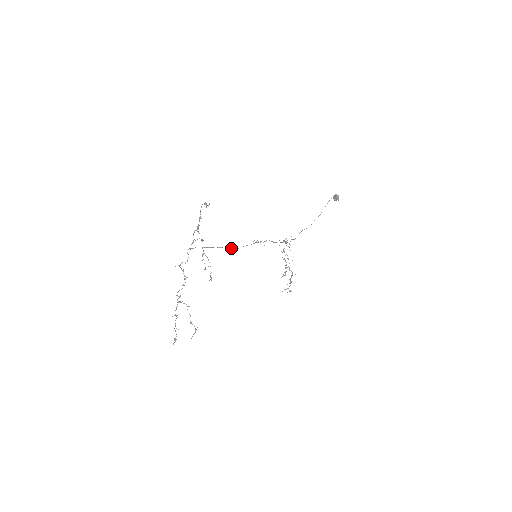
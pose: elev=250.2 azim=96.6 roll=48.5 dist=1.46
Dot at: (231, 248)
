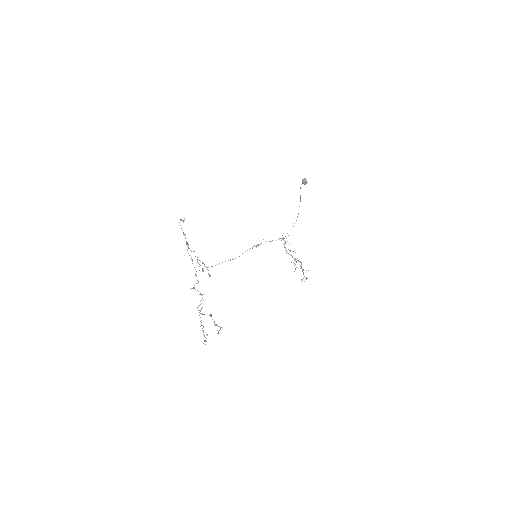
Dot at: (233, 259)
